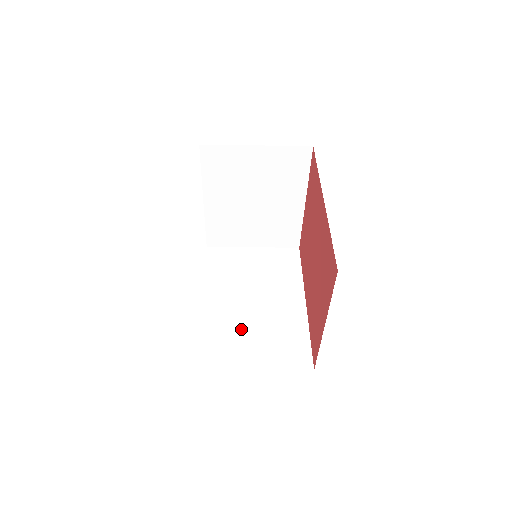
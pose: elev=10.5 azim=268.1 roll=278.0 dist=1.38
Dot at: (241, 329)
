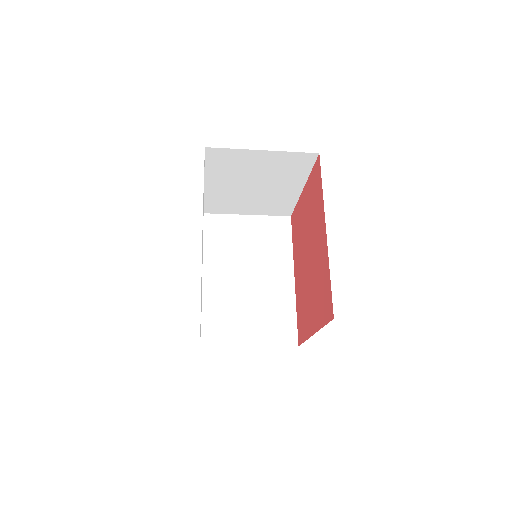
Dot at: (237, 306)
